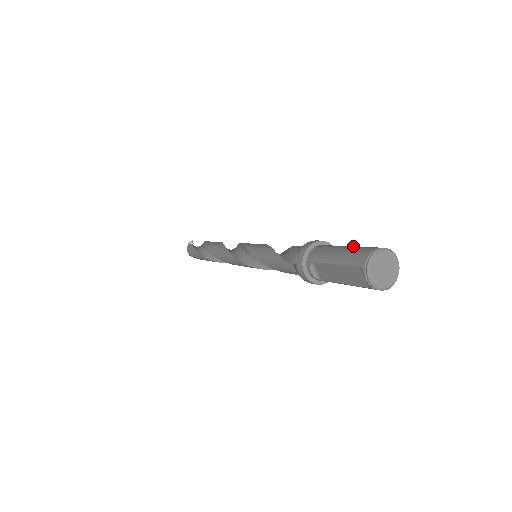
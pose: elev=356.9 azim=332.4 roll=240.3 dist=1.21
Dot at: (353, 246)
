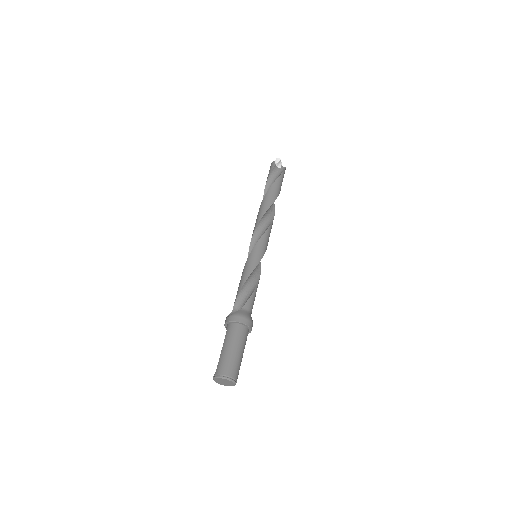
Dot at: (235, 354)
